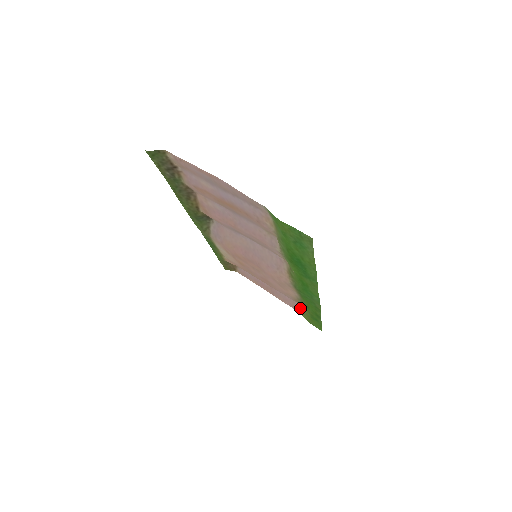
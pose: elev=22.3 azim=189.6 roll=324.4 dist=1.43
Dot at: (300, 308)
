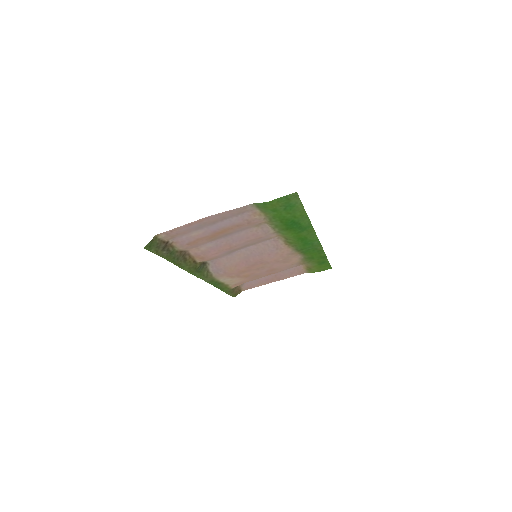
Dot at: (305, 269)
